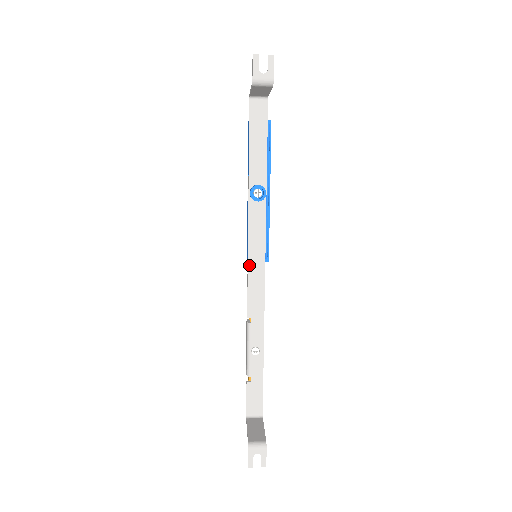
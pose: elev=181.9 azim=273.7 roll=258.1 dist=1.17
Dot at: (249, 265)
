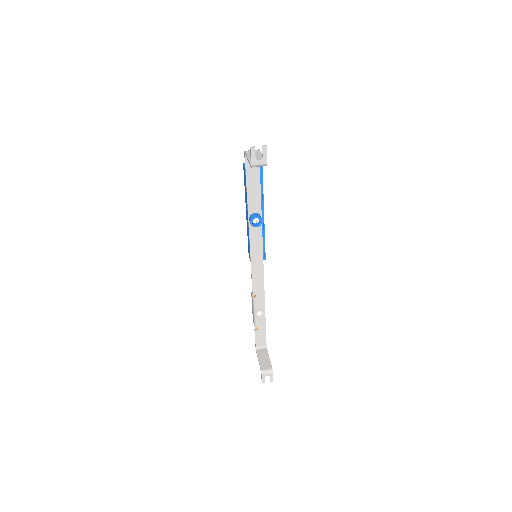
Dot at: (252, 264)
